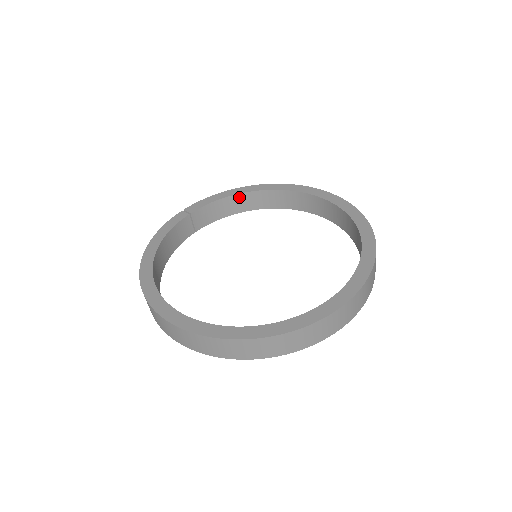
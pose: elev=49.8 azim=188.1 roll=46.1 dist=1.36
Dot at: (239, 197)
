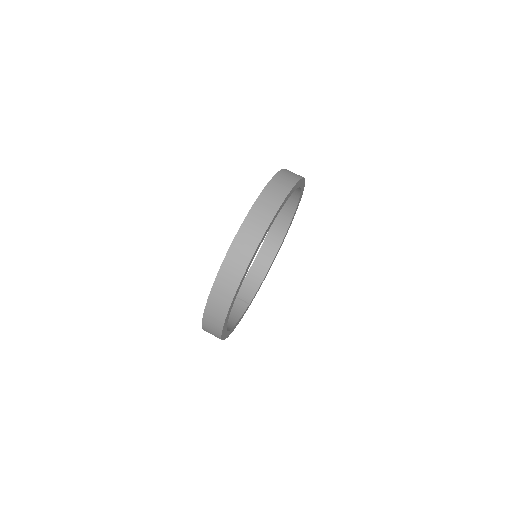
Dot at: (256, 264)
